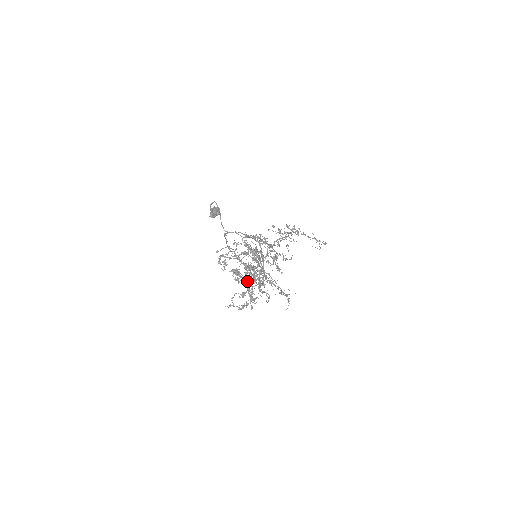
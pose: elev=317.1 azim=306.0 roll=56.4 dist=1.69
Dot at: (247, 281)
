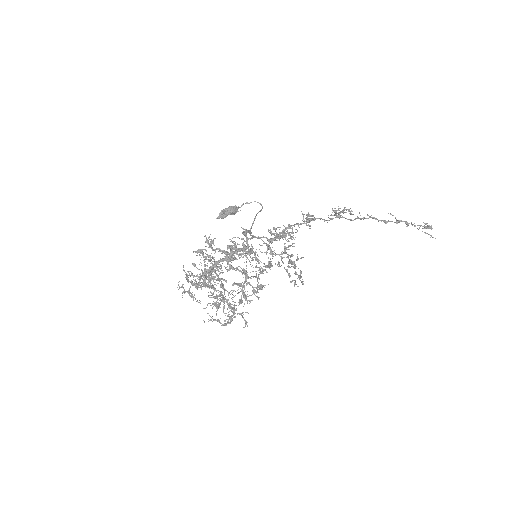
Dot at: (213, 287)
